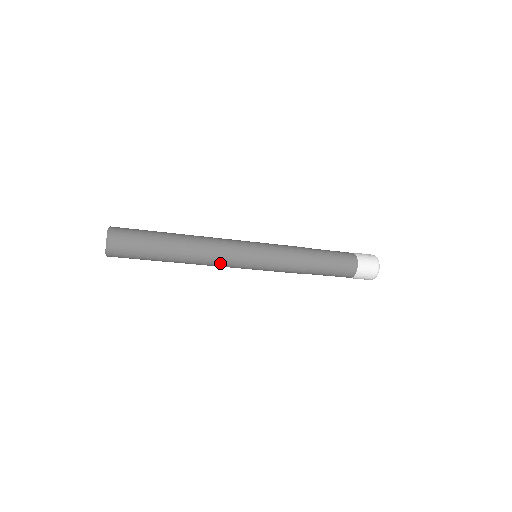
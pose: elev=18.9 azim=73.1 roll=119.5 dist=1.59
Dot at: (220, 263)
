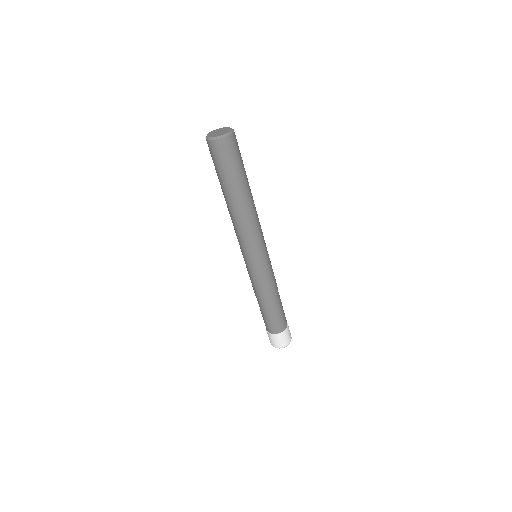
Dot at: (241, 234)
